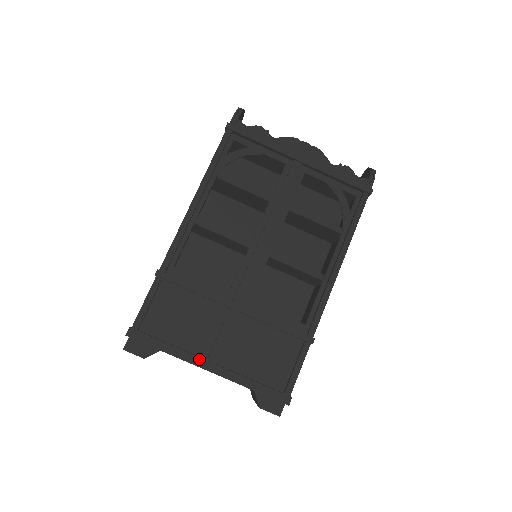
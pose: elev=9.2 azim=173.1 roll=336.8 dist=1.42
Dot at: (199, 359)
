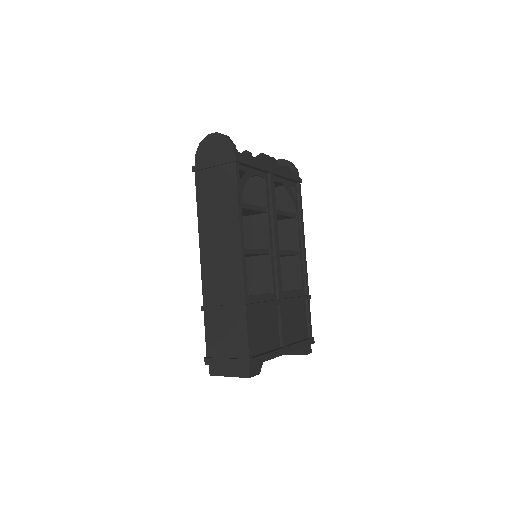
Dot at: (282, 350)
